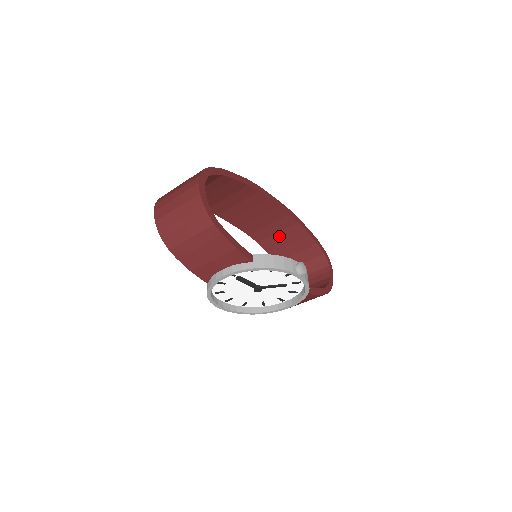
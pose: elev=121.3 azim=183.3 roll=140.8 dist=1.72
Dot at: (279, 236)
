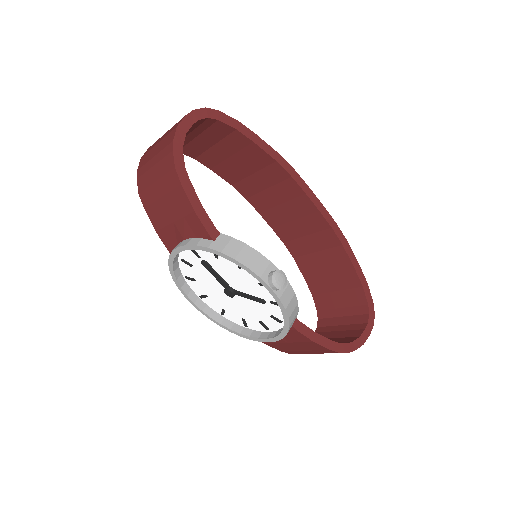
Dot at: (318, 258)
